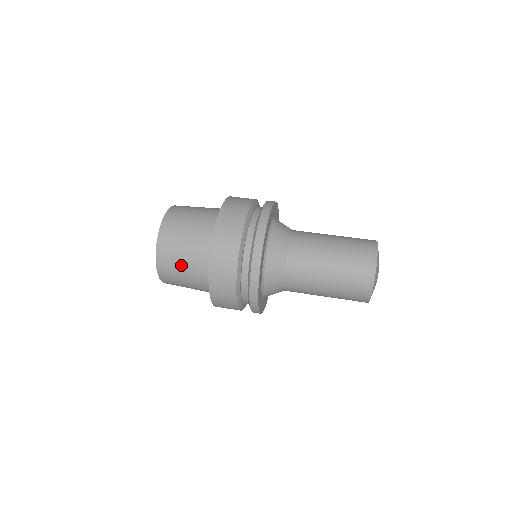
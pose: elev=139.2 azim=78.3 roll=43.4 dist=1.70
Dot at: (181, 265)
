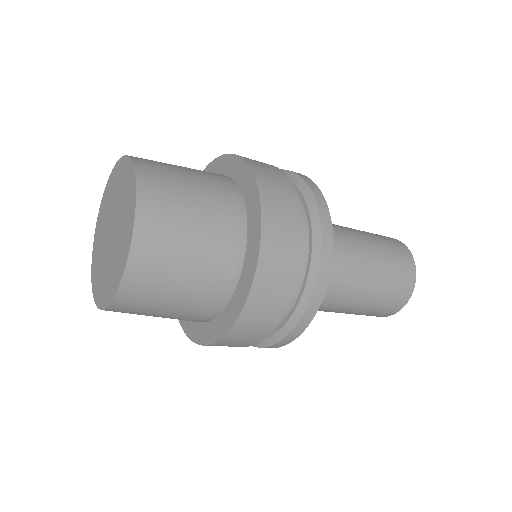
Dot at: (174, 165)
